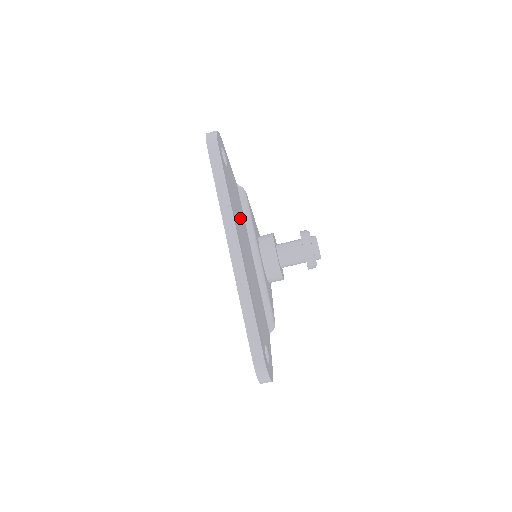
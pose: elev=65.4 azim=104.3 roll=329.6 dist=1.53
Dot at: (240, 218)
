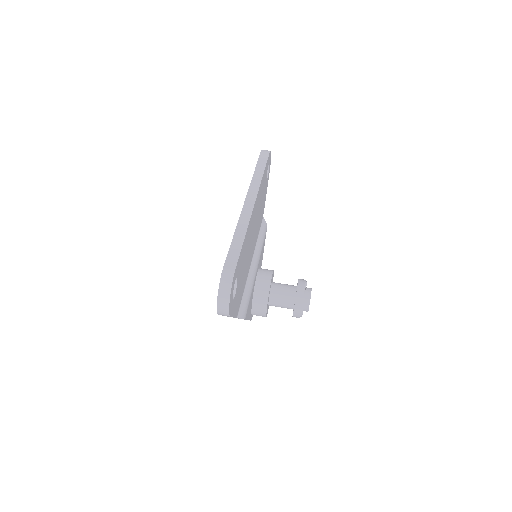
Dot at: occluded
